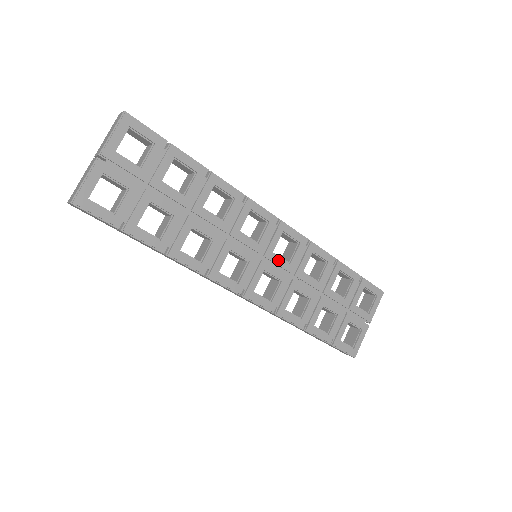
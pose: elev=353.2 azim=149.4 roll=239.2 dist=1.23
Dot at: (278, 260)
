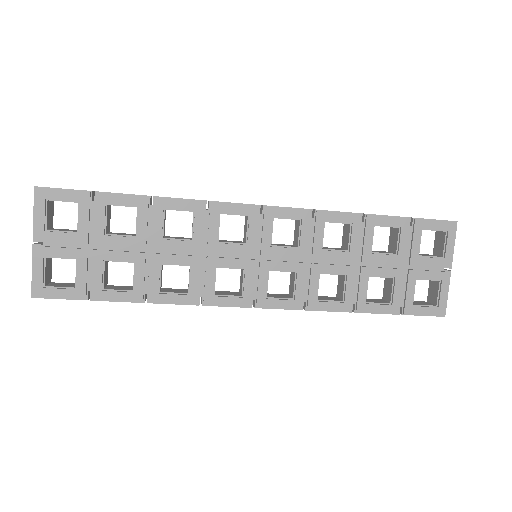
Dot at: (281, 251)
